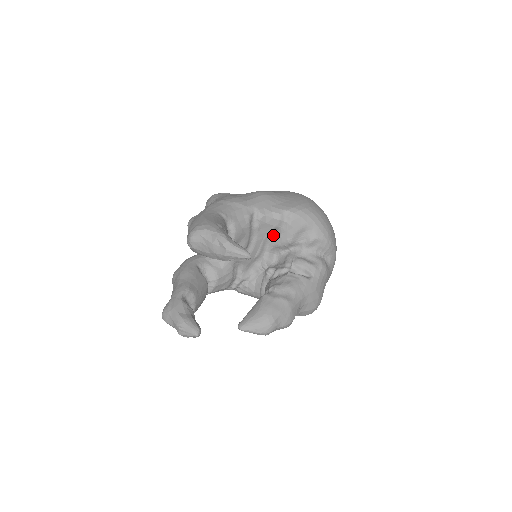
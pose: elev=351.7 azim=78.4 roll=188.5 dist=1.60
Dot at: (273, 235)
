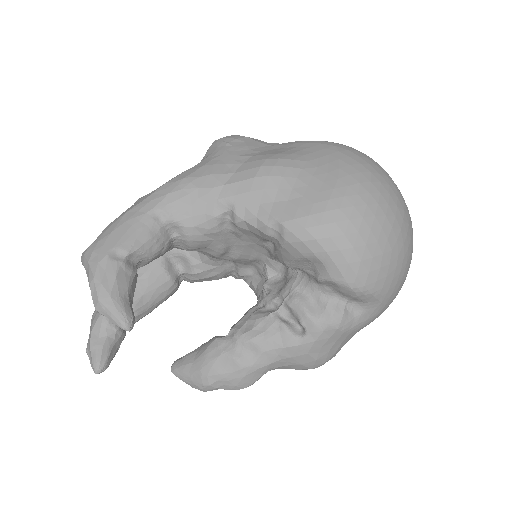
Dot at: (271, 243)
